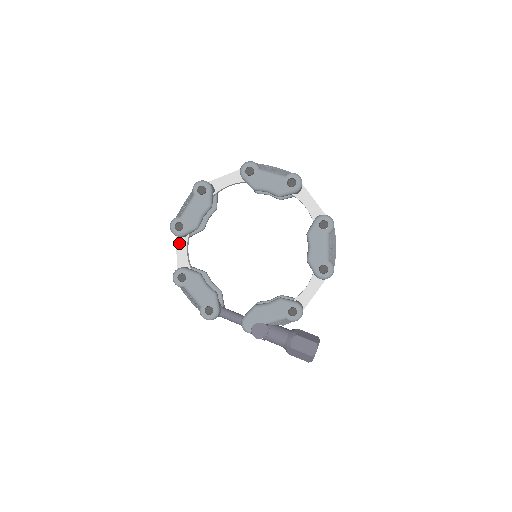
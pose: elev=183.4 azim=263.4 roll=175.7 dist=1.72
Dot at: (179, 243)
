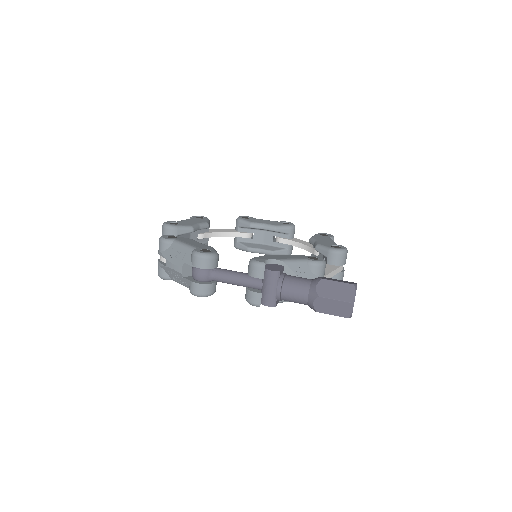
Dot at: occluded
